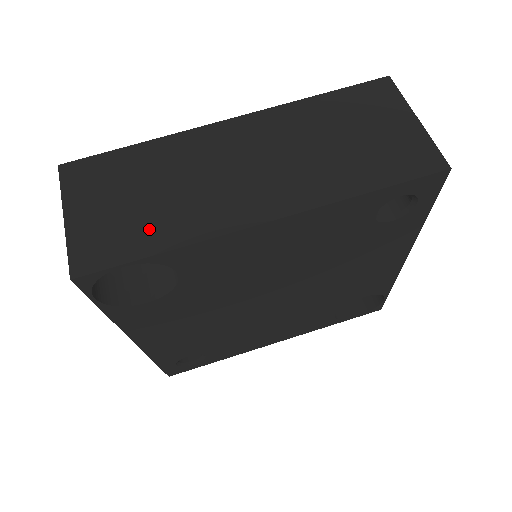
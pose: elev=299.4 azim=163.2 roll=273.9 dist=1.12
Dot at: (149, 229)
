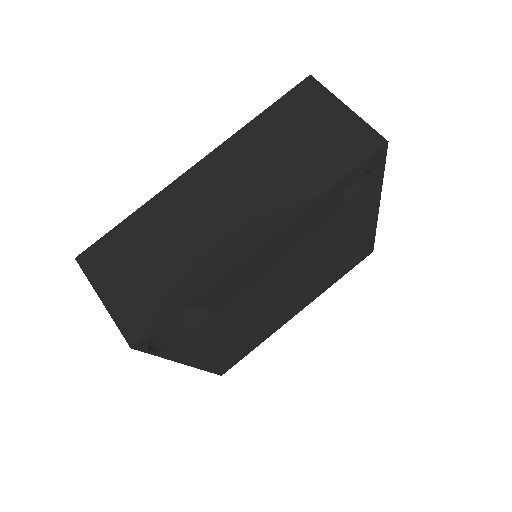
Dot at: (172, 284)
